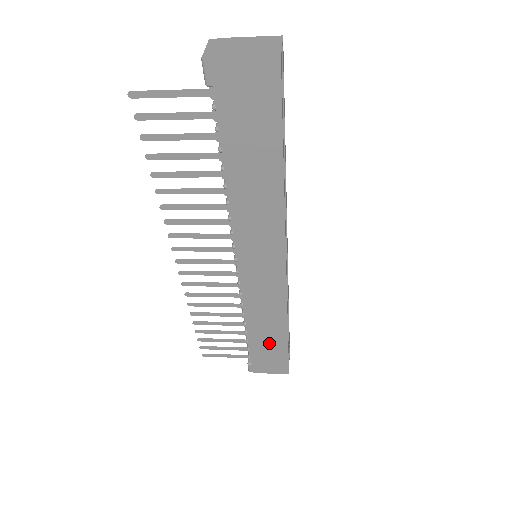
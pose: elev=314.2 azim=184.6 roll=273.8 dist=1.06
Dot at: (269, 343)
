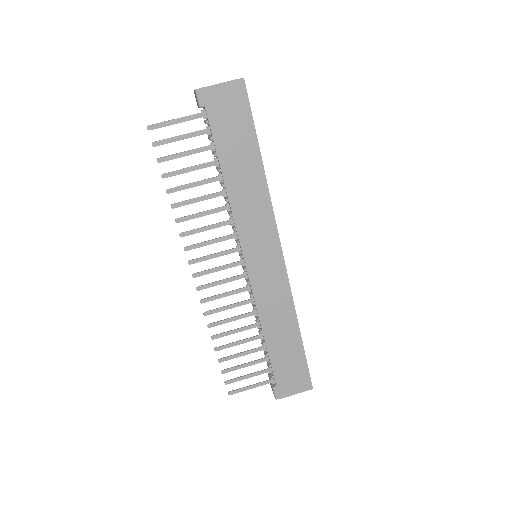
Dot at: (287, 350)
